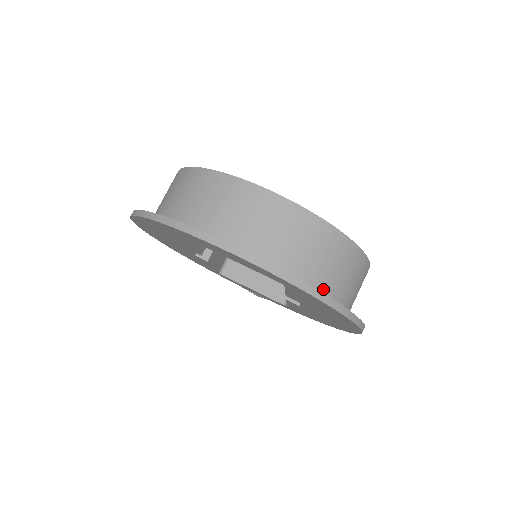
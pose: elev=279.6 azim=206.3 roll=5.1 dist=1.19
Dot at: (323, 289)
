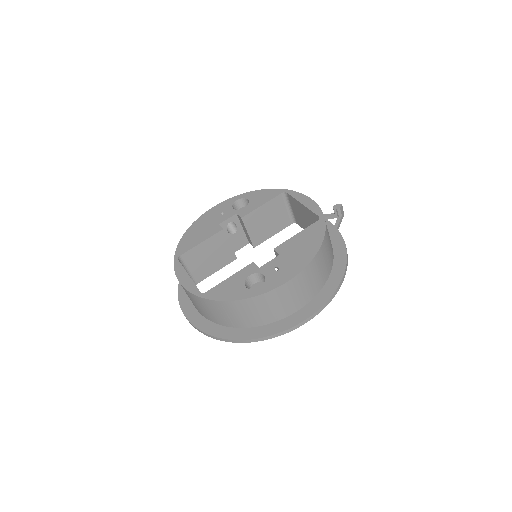
Dot at: (236, 325)
